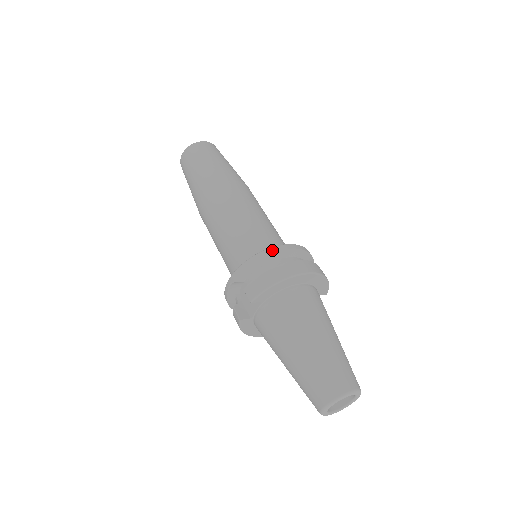
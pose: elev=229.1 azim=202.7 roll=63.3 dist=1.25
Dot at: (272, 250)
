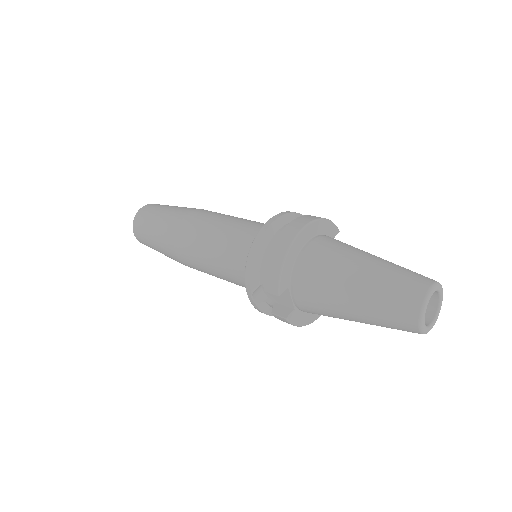
Dot at: (258, 238)
